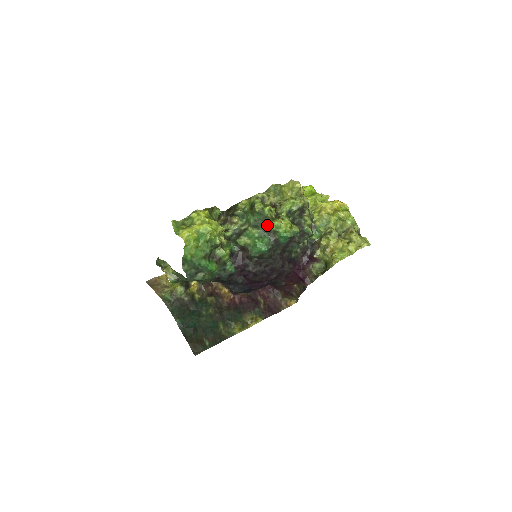
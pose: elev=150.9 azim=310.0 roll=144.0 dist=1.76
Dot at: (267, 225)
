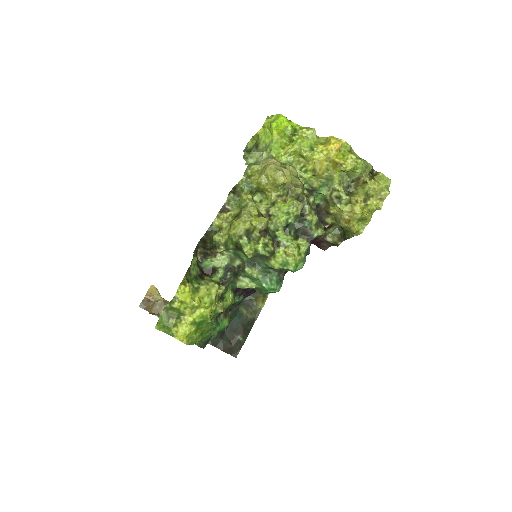
Dot at: (270, 266)
